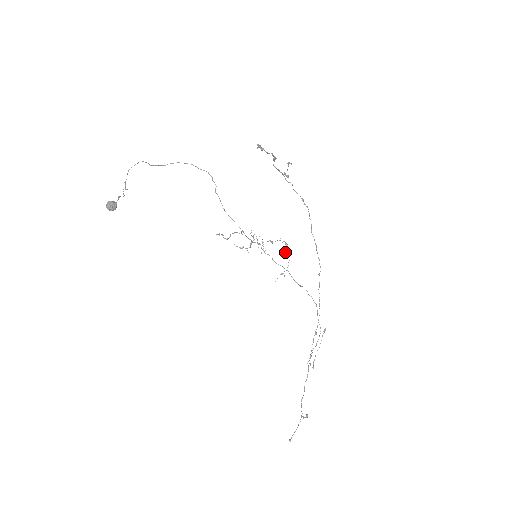
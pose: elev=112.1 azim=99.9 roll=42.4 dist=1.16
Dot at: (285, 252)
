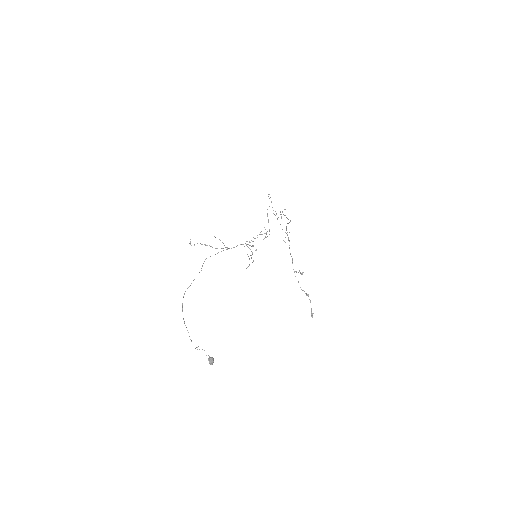
Dot at: occluded
